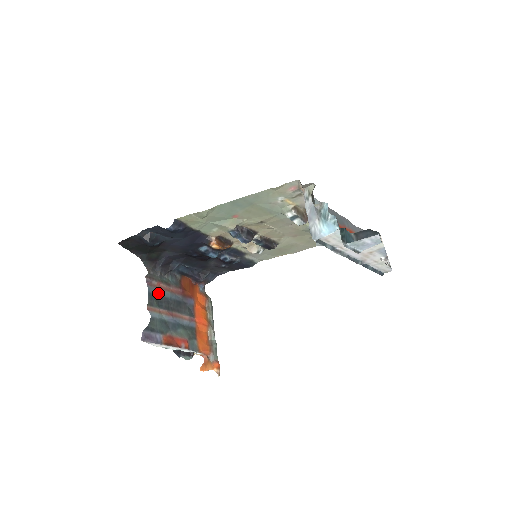
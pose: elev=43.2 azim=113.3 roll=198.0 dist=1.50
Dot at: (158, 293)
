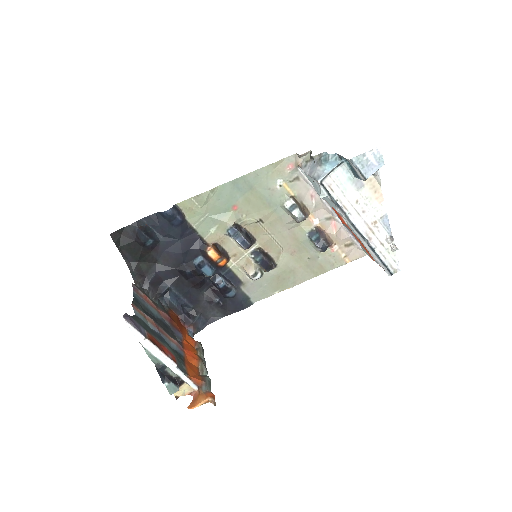
Dot at: (144, 304)
